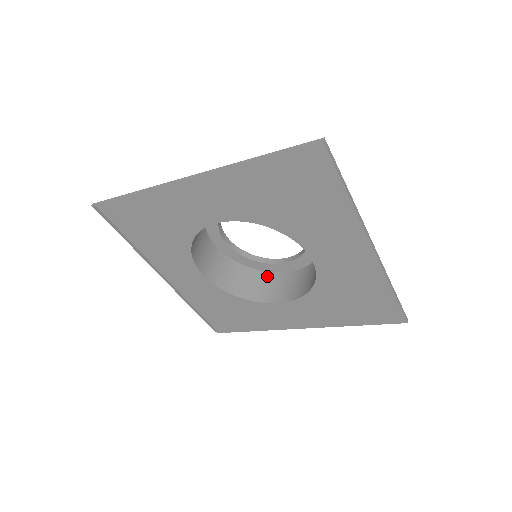
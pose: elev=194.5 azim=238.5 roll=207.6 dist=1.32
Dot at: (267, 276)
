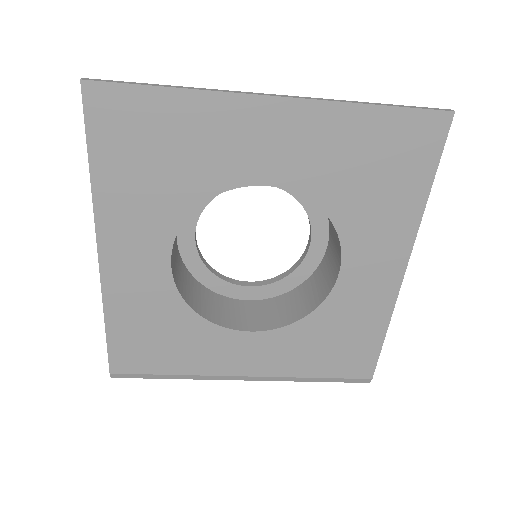
Dot at: (320, 269)
